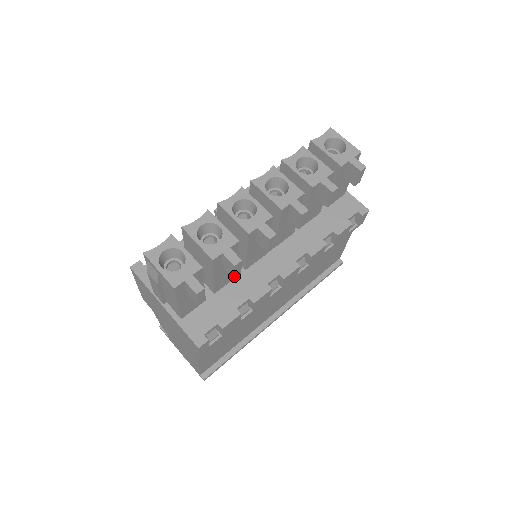
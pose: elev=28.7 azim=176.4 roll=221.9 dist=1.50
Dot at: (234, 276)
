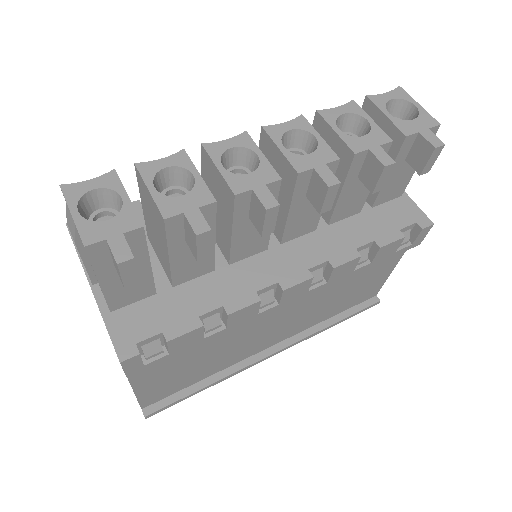
Dot at: (197, 257)
